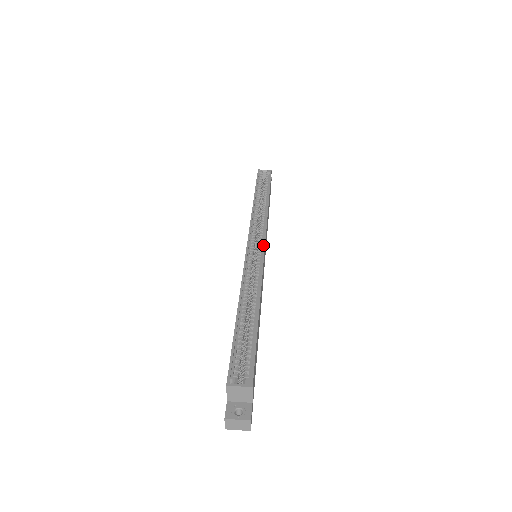
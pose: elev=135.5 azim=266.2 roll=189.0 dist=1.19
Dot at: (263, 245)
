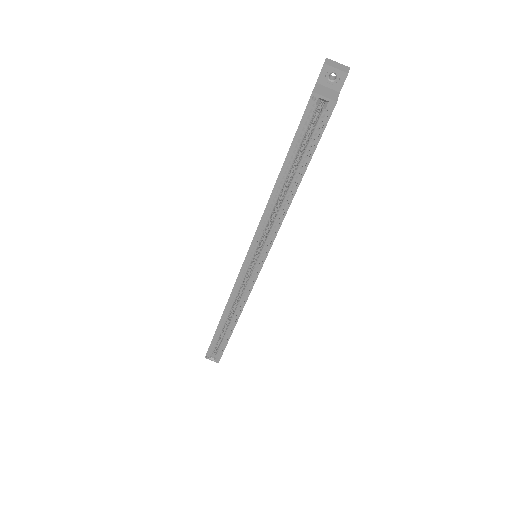
Dot at: (258, 272)
